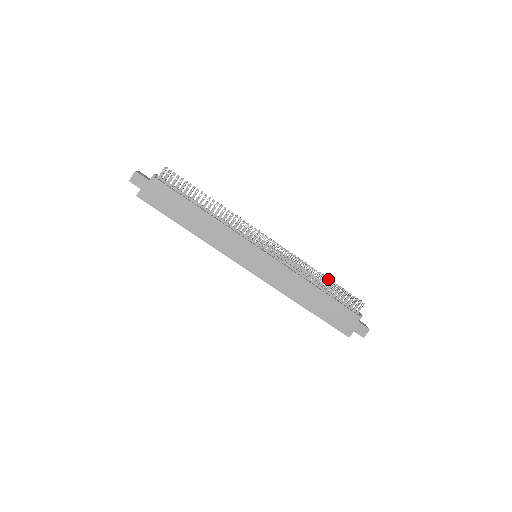
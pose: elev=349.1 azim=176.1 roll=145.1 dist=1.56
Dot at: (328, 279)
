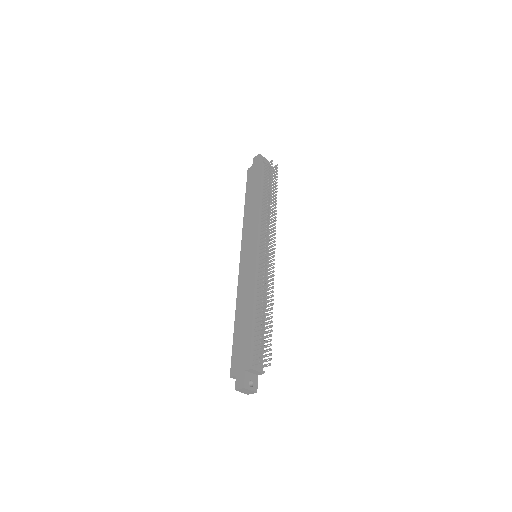
Dot at: occluded
